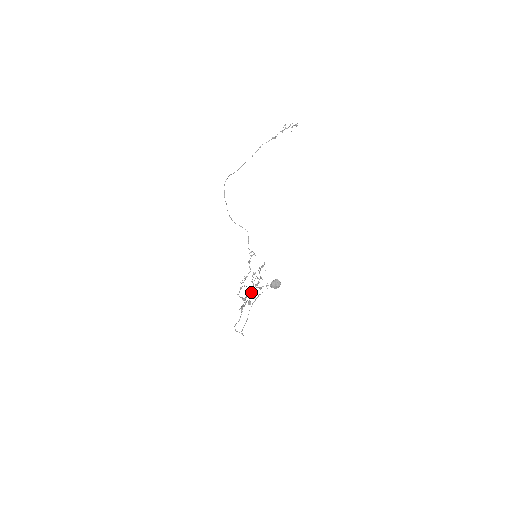
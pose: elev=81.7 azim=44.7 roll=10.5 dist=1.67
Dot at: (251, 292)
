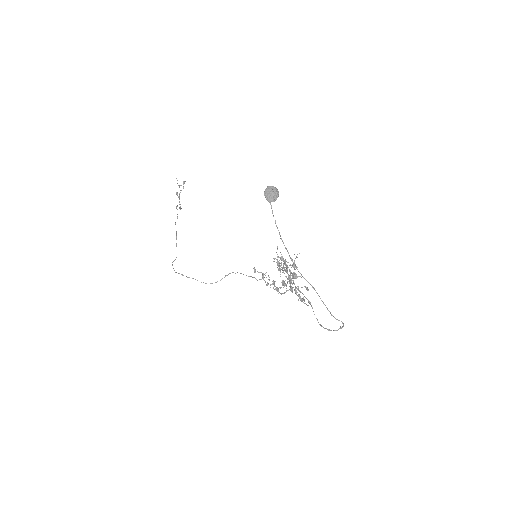
Dot at: occluded
